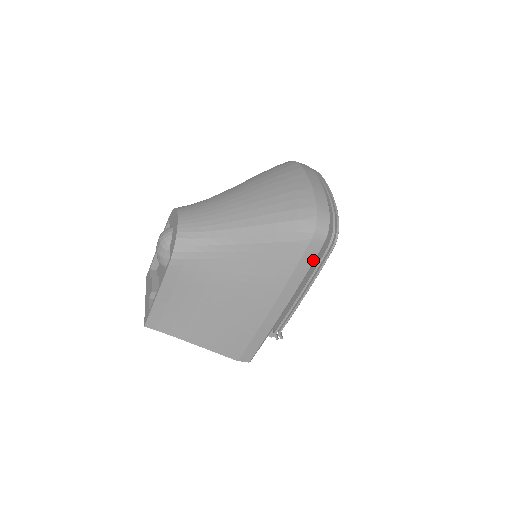
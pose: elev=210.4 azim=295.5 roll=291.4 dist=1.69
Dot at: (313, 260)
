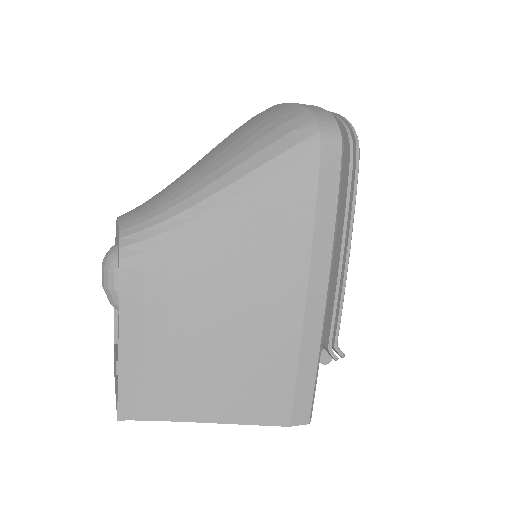
Dot at: (337, 186)
